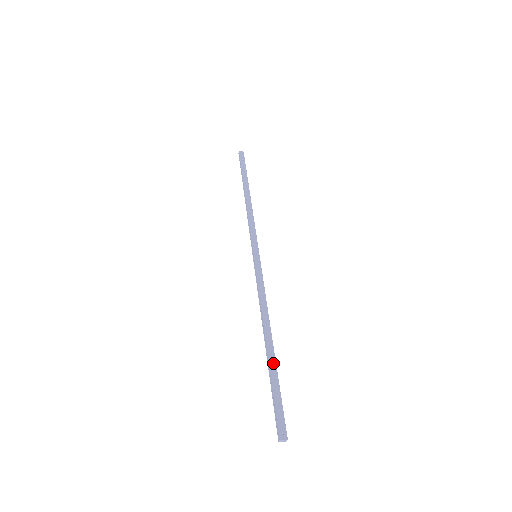
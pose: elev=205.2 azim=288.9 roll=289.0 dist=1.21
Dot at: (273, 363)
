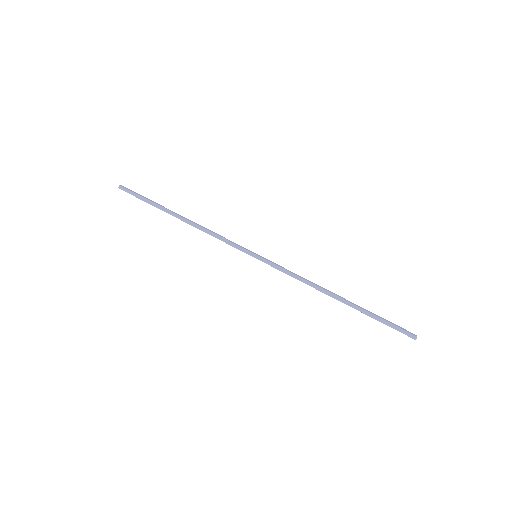
Dot at: (360, 307)
